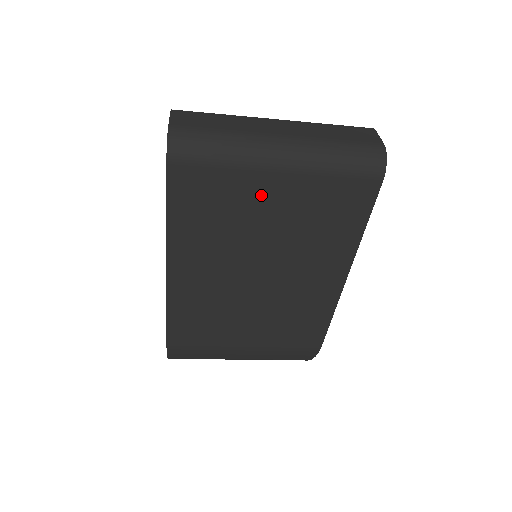
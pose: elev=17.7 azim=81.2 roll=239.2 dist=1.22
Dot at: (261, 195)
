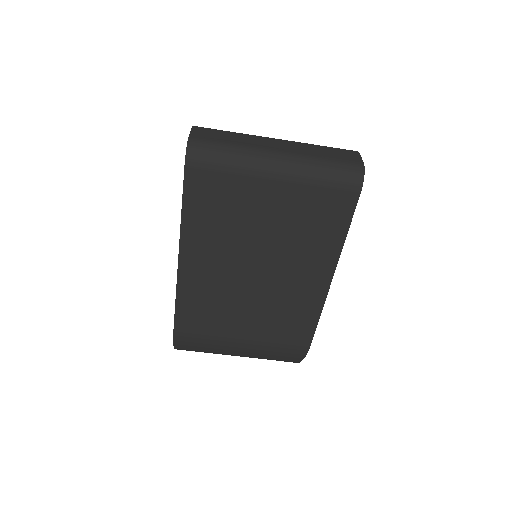
Dot at: (260, 197)
